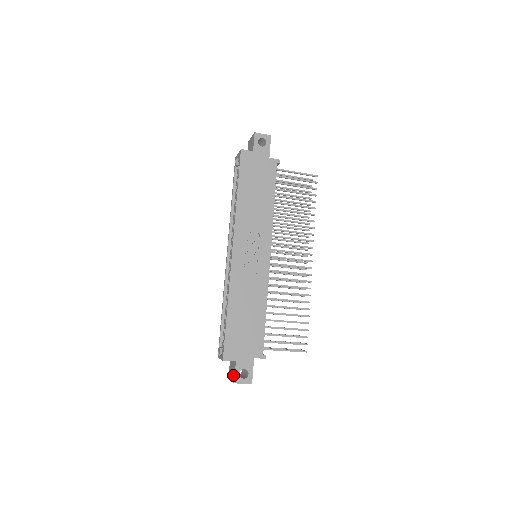
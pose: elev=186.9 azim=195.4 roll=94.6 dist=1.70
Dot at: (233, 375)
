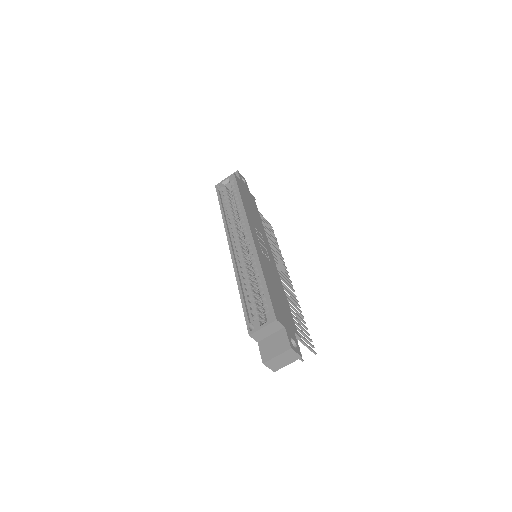
Dot at: (283, 344)
